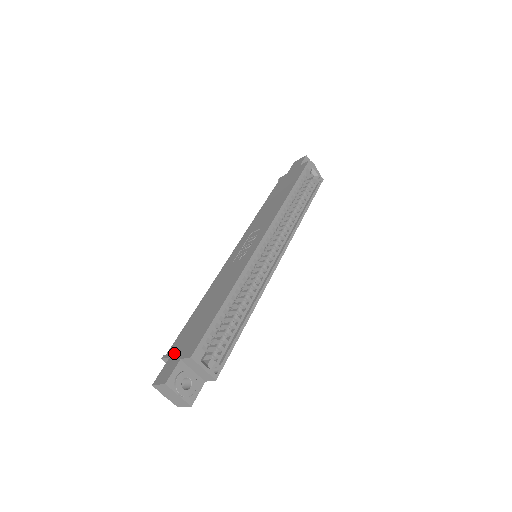
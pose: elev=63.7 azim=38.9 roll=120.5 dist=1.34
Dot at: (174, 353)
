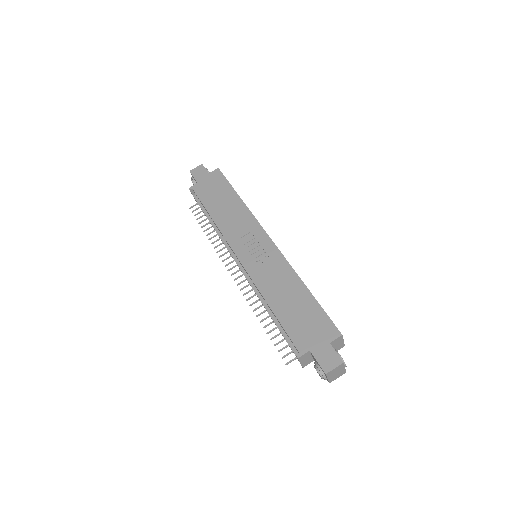
Dot at: (311, 345)
